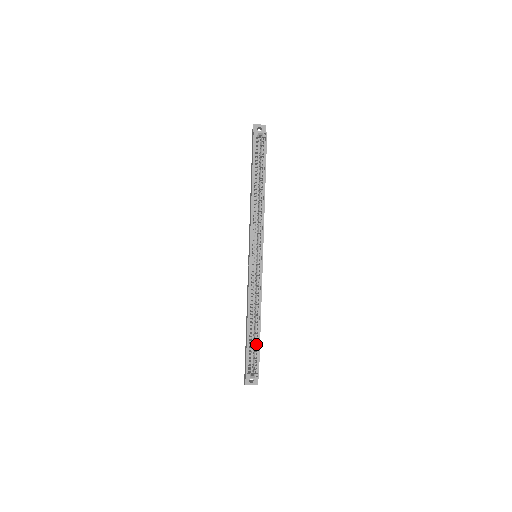
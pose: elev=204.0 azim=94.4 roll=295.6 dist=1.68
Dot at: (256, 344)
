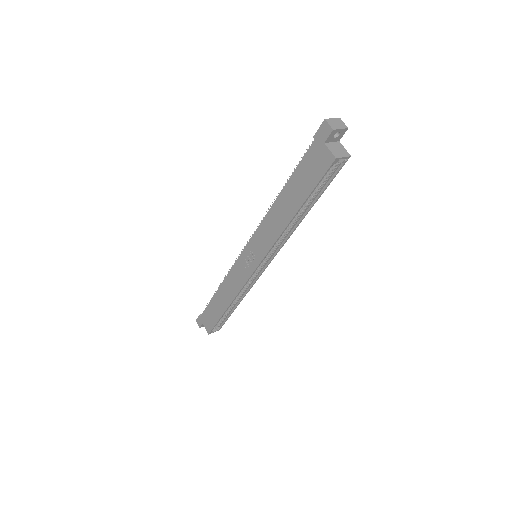
Dot at: (227, 314)
